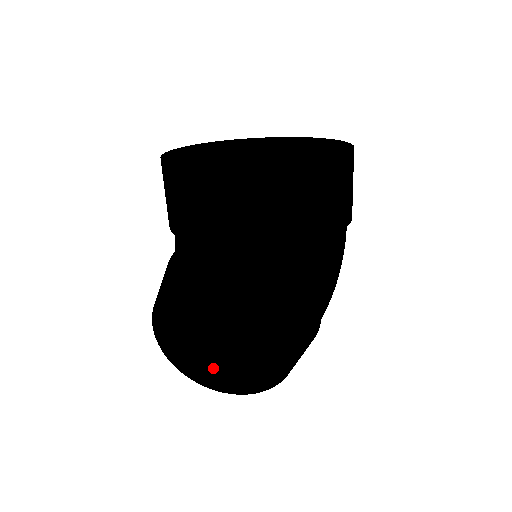
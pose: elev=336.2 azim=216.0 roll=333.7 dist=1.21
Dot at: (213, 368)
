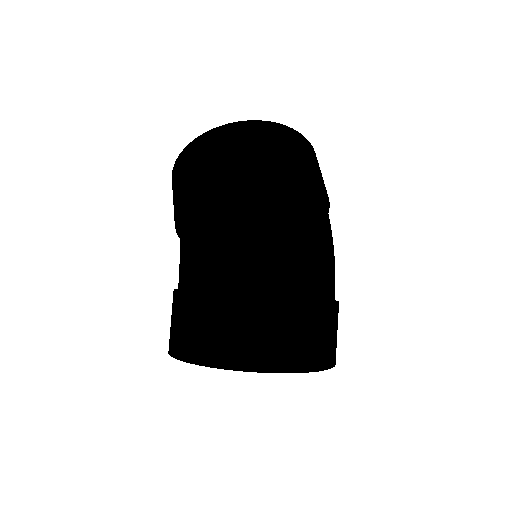
Dot at: (192, 328)
